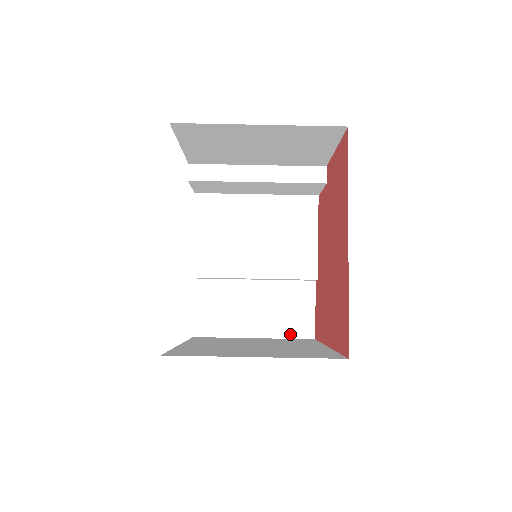
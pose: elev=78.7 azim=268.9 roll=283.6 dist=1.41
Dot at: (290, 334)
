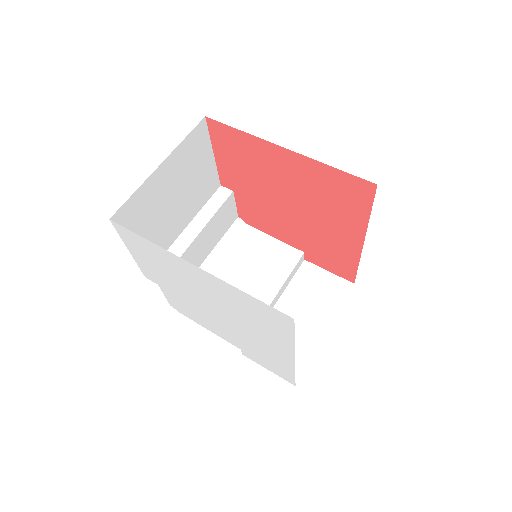
Dot at: (339, 301)
